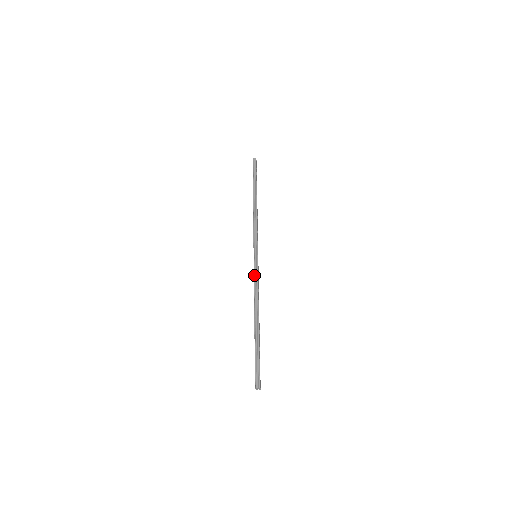
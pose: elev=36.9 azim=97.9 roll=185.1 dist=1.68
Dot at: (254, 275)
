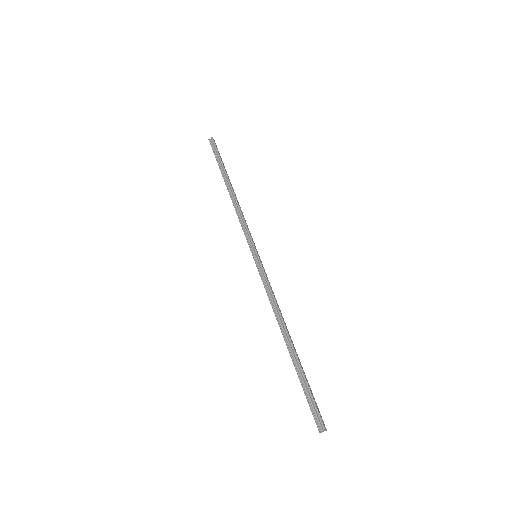
Dot at: (262, 281)
